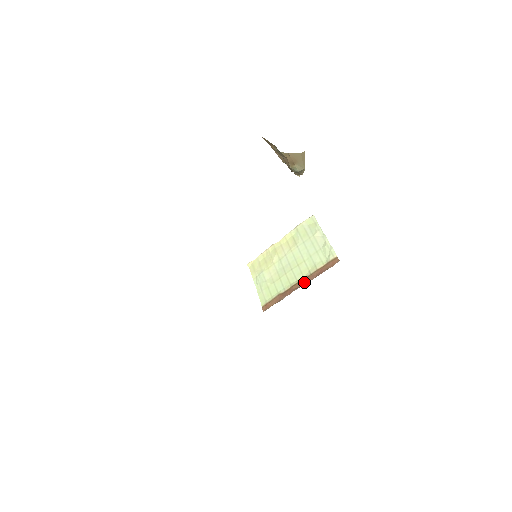
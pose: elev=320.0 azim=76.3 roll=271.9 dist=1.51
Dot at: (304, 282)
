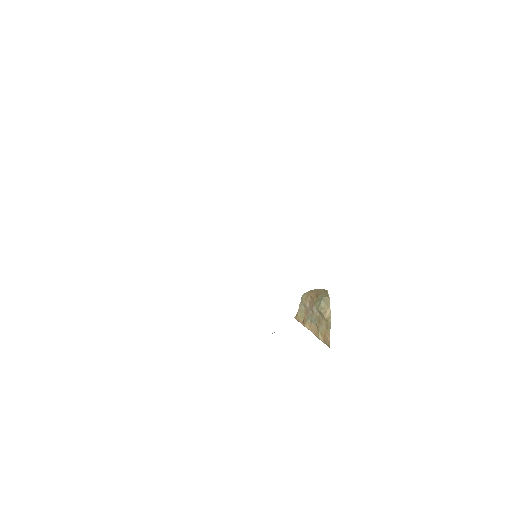
Dot at: occluded
